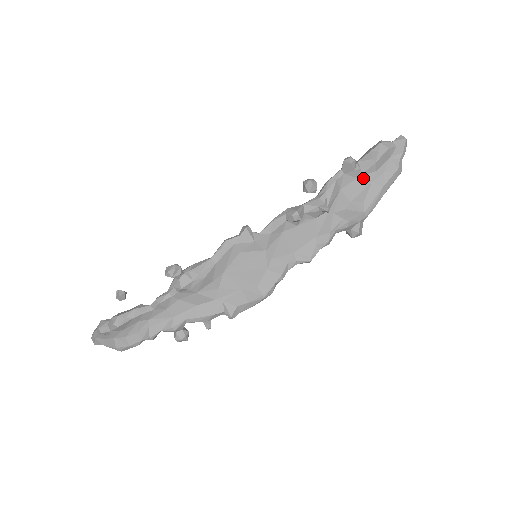
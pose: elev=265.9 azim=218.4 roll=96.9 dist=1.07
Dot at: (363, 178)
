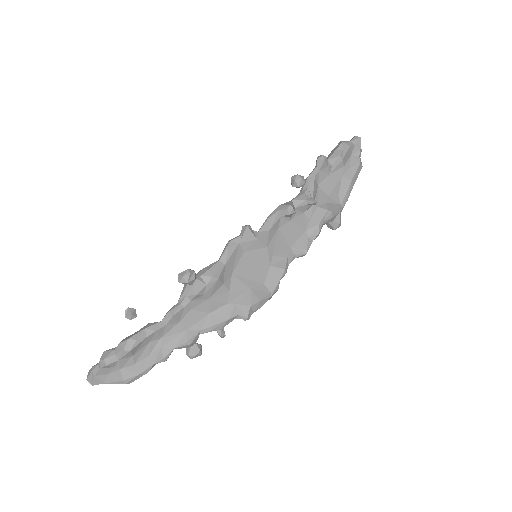
Dot at: (334, 174)
